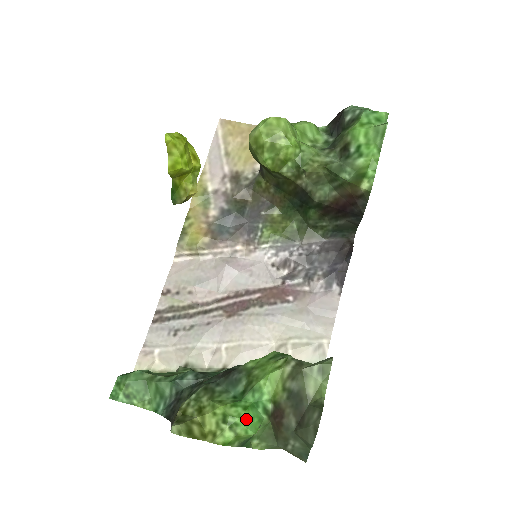
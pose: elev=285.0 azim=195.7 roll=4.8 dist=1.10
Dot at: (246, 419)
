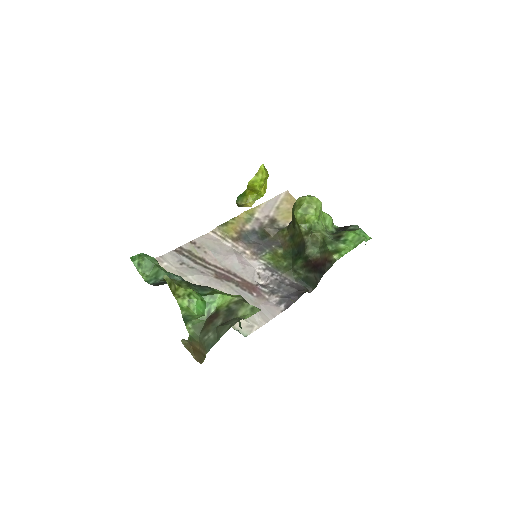
Dot at: (199, 304)
